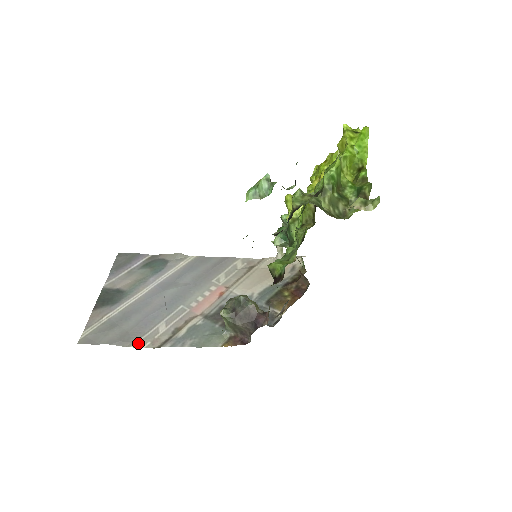
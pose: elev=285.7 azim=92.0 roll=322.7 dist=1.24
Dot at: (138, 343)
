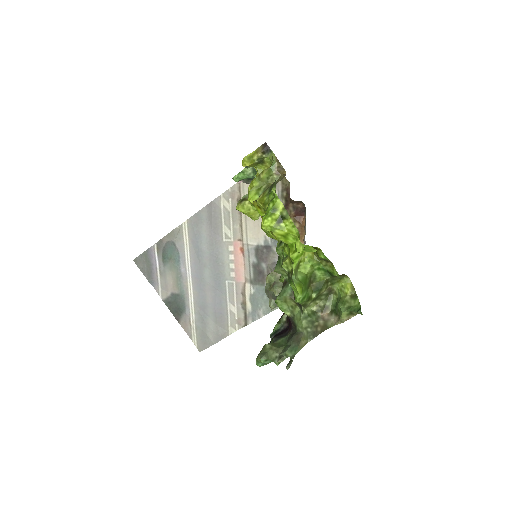
Dot at: (231, 329)
